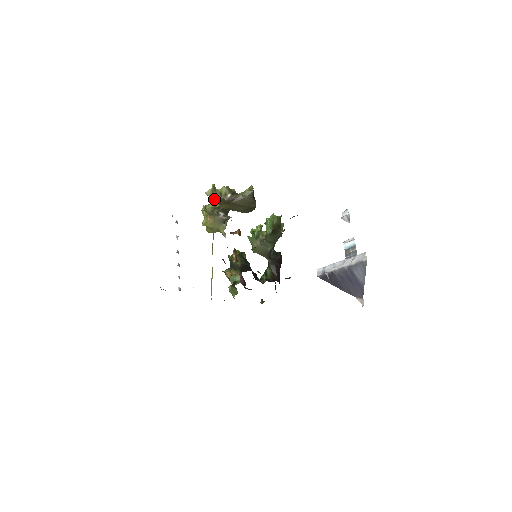
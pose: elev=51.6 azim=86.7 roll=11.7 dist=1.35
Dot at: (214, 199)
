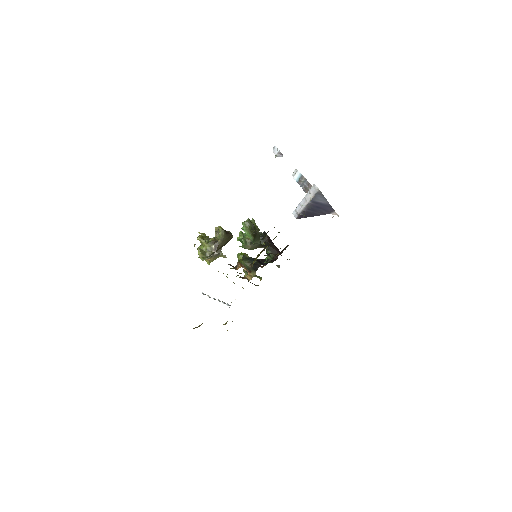
Dot at: (207, 256)
